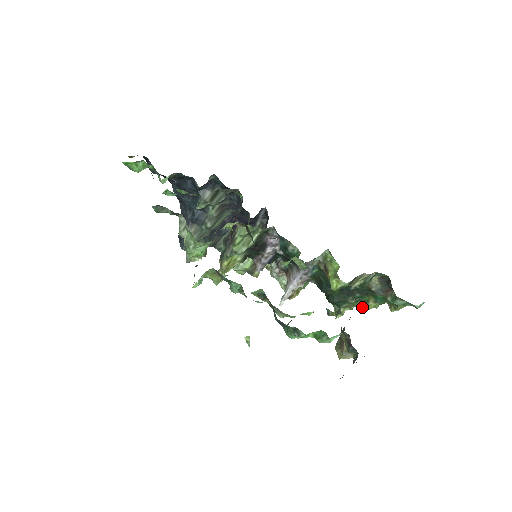
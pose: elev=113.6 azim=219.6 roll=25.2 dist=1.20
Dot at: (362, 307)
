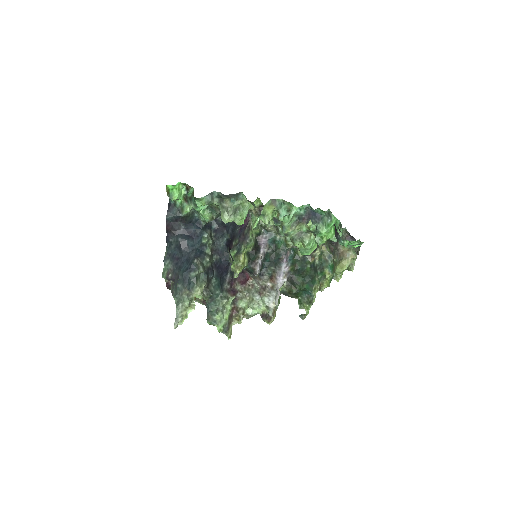
Dot at: (323, 287)
